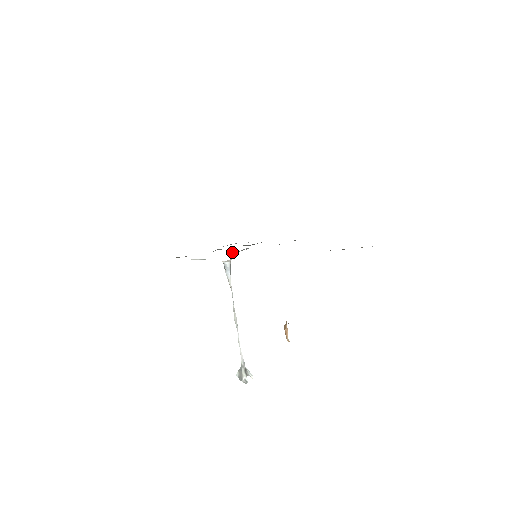
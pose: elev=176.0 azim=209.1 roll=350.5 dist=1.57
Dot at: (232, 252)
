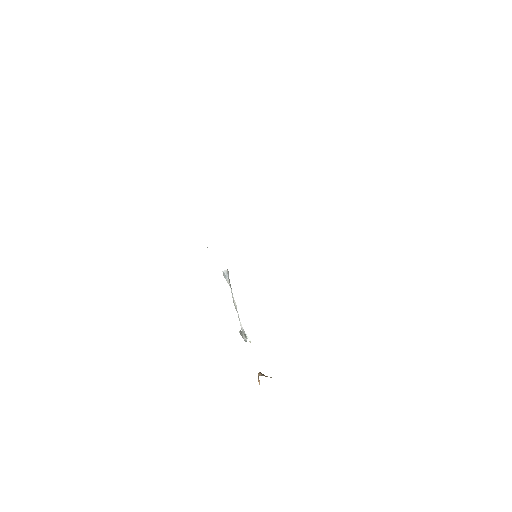
Dot at: occluded
